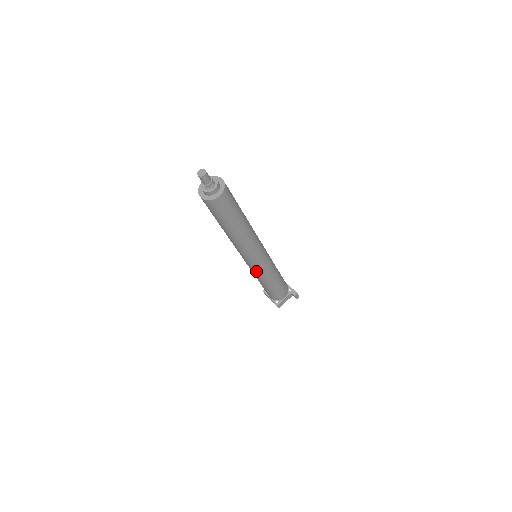
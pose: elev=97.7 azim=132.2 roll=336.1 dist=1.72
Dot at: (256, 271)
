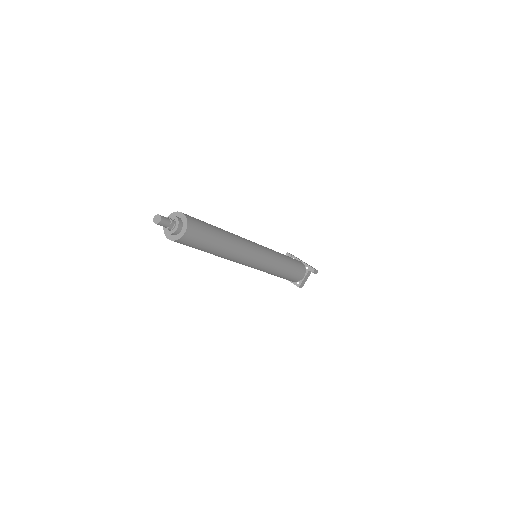
Dot at: (261, 270)
